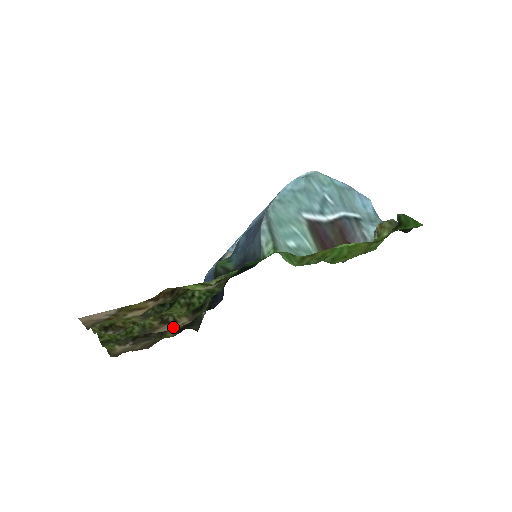
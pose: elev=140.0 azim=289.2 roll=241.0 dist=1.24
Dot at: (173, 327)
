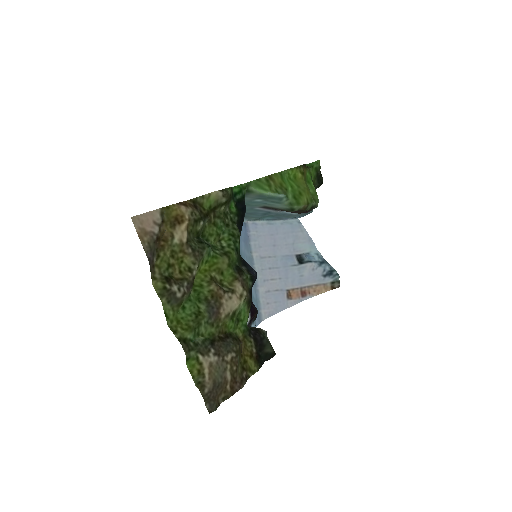
Dot at: (235, 303)
